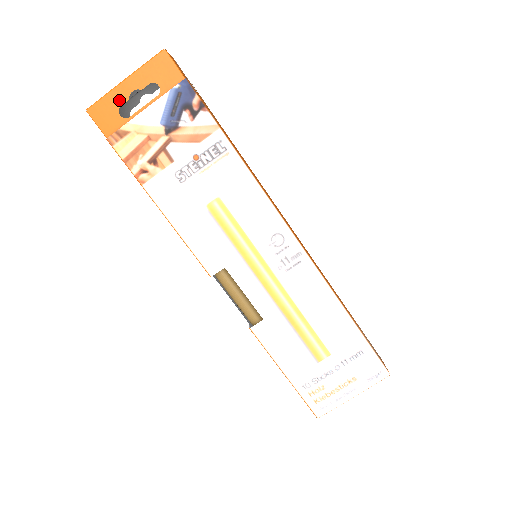
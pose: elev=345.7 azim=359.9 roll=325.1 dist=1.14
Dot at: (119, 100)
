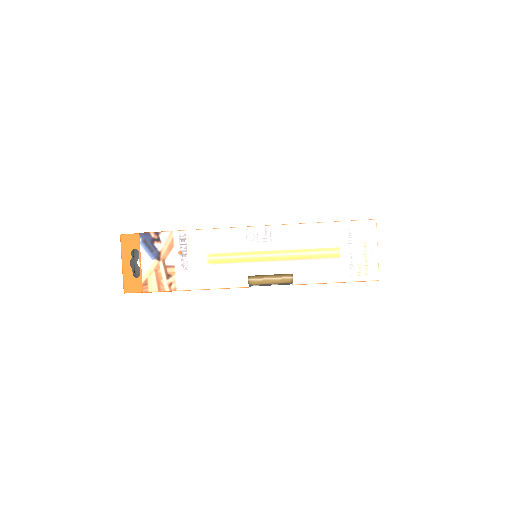
Dot at: (129, 273)
